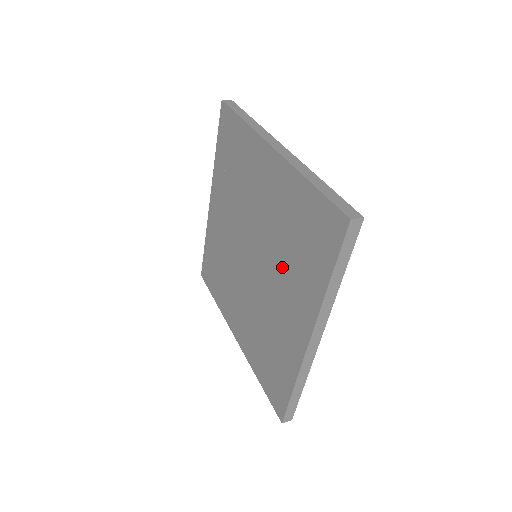
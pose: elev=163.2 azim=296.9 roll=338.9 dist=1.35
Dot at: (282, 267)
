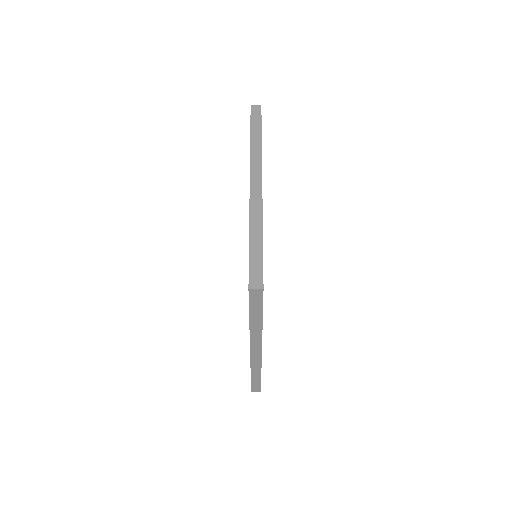
Dot at: occluded
